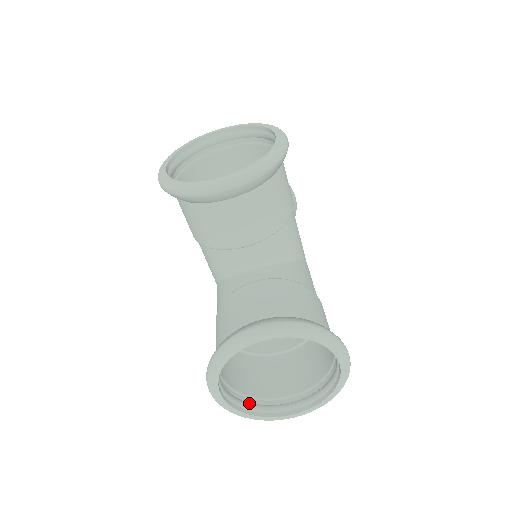
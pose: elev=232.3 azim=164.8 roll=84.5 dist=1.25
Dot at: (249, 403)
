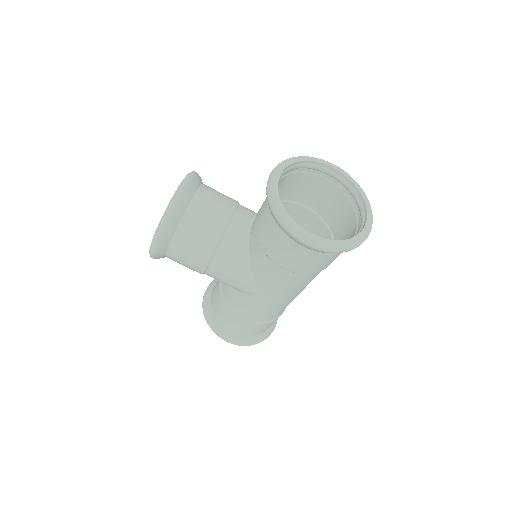
Dot at: occluded
